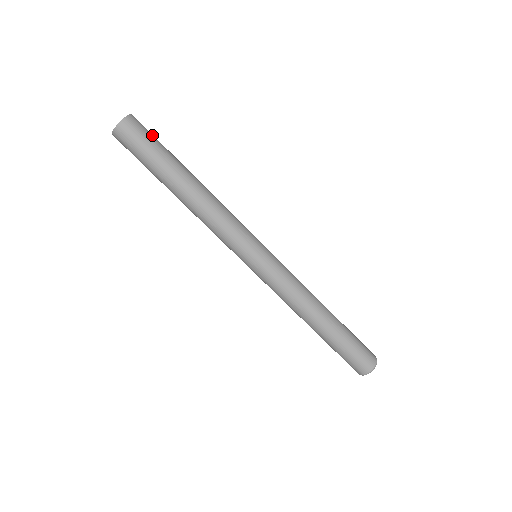
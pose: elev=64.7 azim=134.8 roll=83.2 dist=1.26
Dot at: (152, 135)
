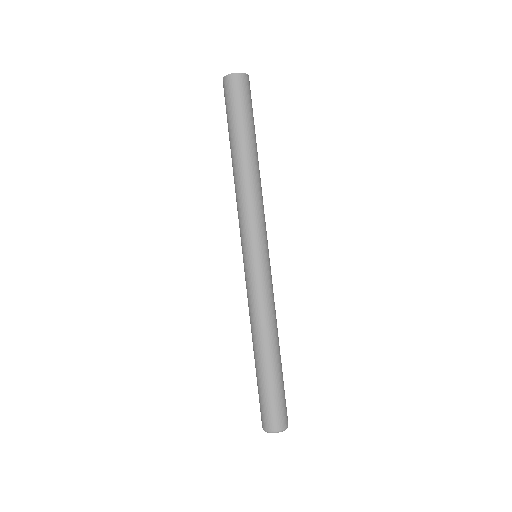
Dot at: occluded
